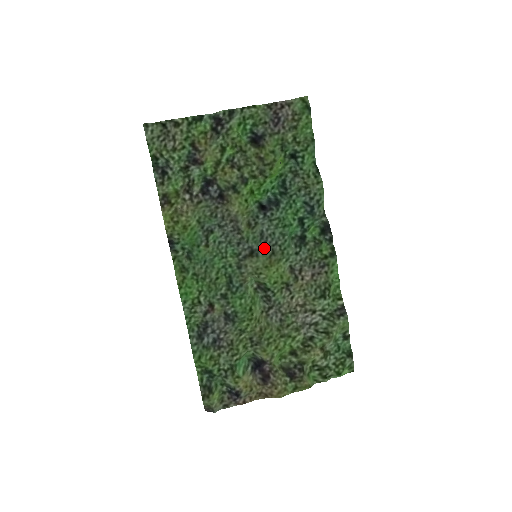
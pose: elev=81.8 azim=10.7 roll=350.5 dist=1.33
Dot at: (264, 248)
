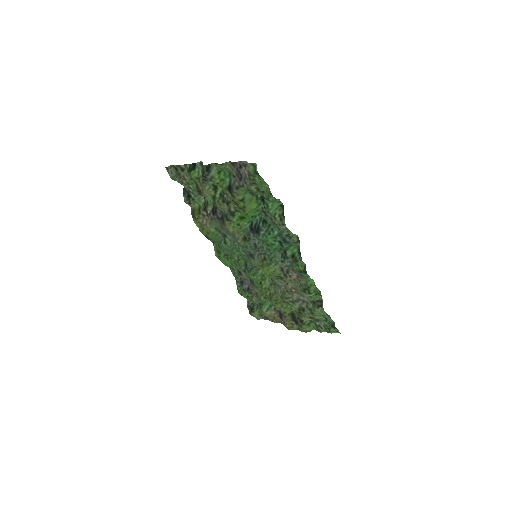
Dot at: (258, 254)
